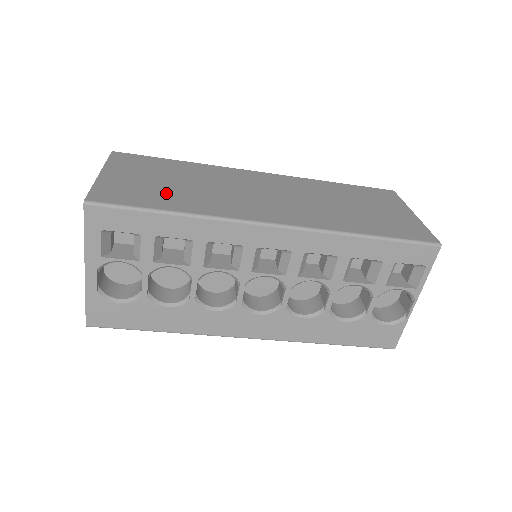
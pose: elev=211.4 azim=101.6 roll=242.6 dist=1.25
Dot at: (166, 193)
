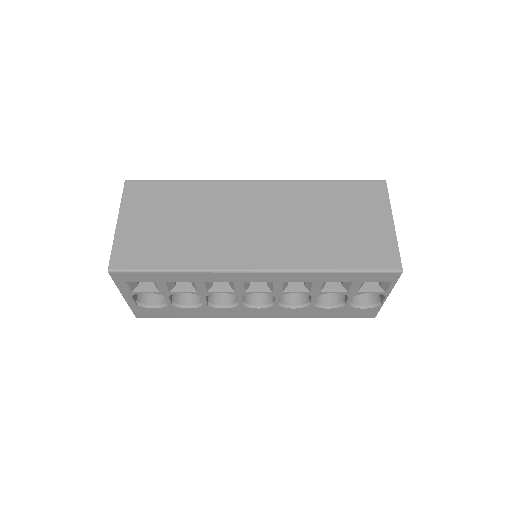
Dot at: (169, 243)
